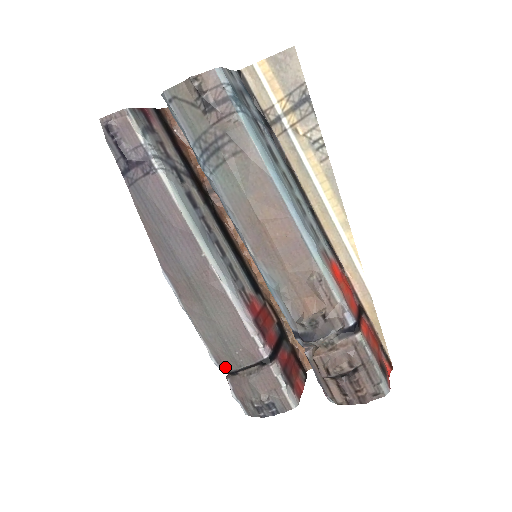
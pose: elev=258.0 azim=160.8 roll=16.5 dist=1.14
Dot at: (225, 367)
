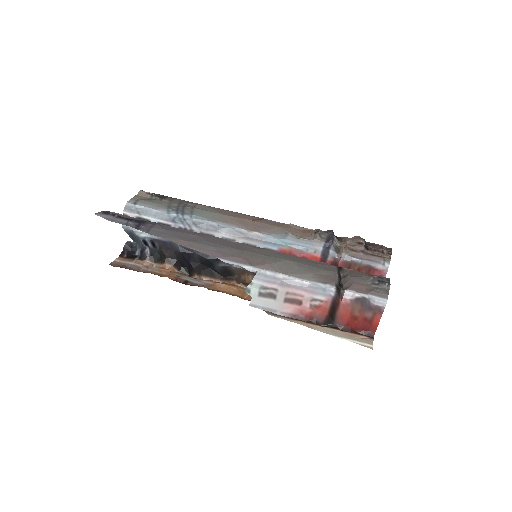
Dot at: (331, 281)
